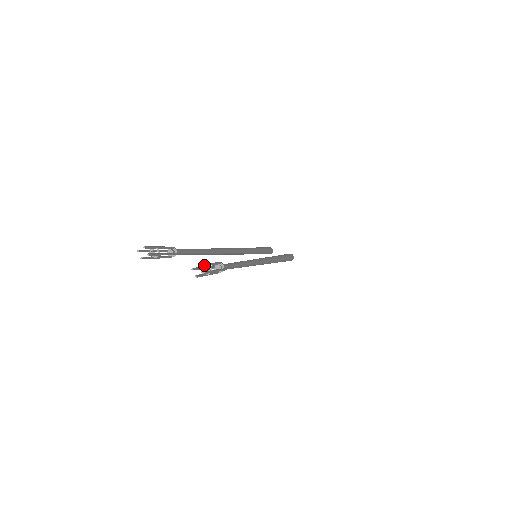
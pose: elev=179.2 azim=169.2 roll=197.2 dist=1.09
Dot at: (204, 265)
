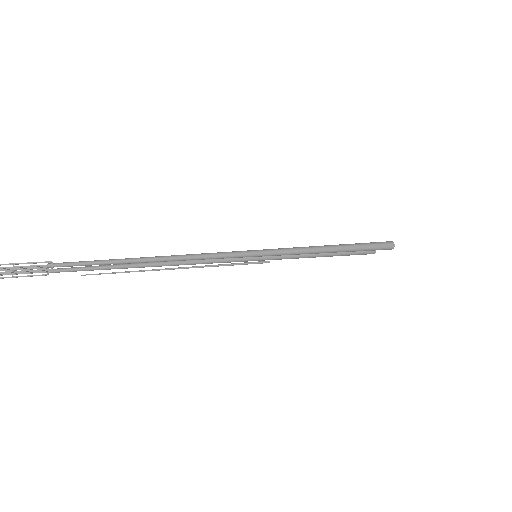
Dot at: occluded
